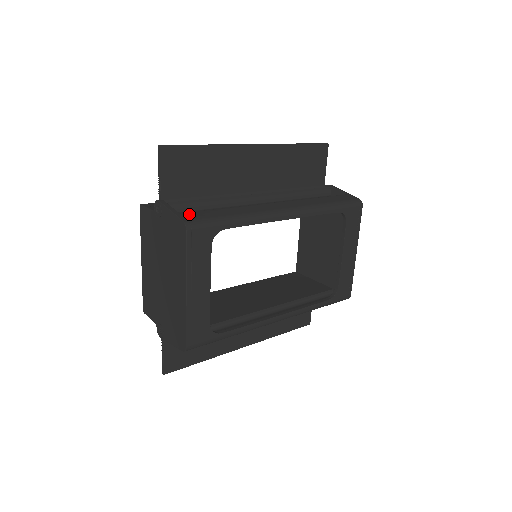
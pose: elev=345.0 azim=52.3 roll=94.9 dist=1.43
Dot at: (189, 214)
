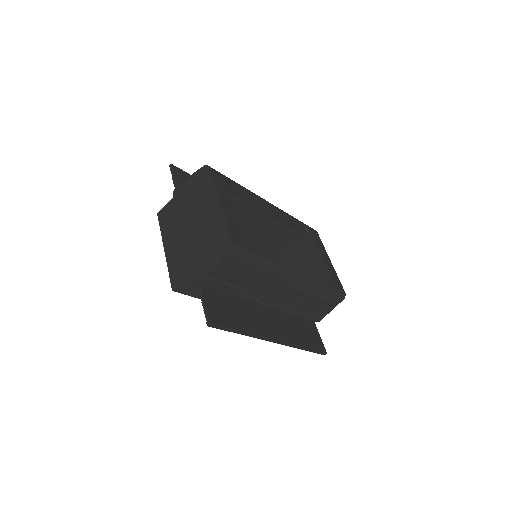
Dot at: occluded
